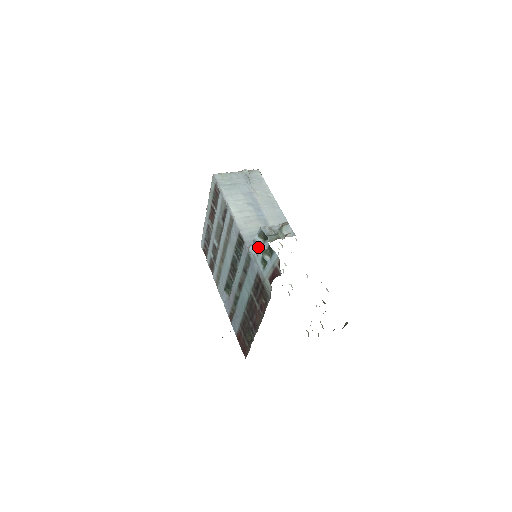
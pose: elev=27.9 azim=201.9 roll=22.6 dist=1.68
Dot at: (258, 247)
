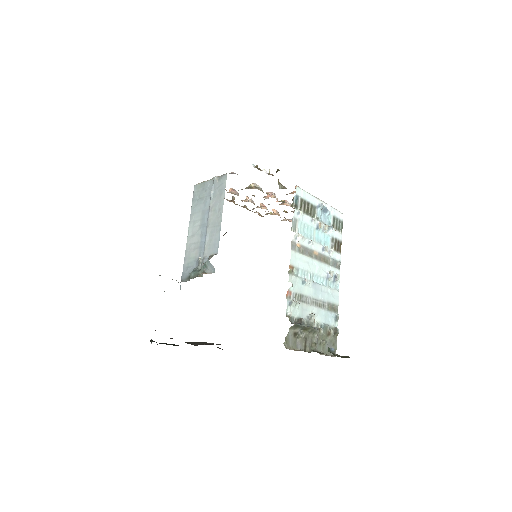
Dot at: occluded
